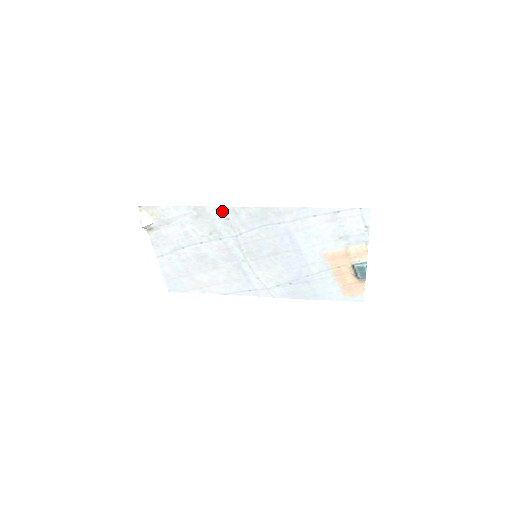
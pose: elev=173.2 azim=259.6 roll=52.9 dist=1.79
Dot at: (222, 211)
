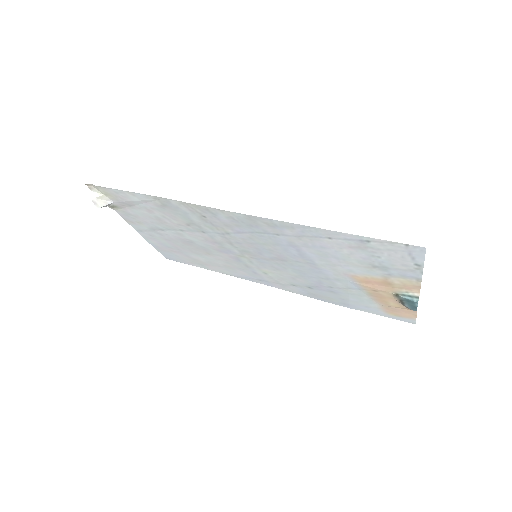
Dot at: (192, 207)
